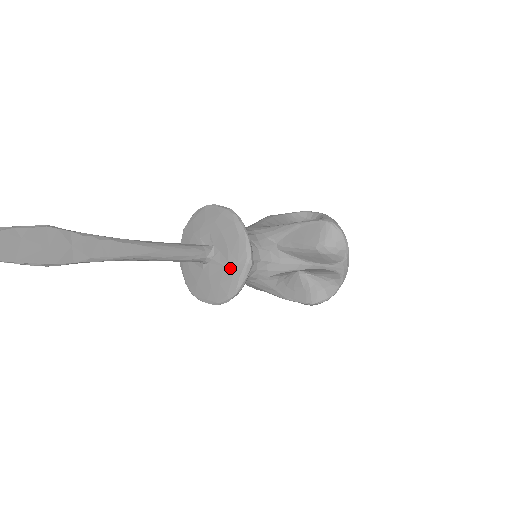
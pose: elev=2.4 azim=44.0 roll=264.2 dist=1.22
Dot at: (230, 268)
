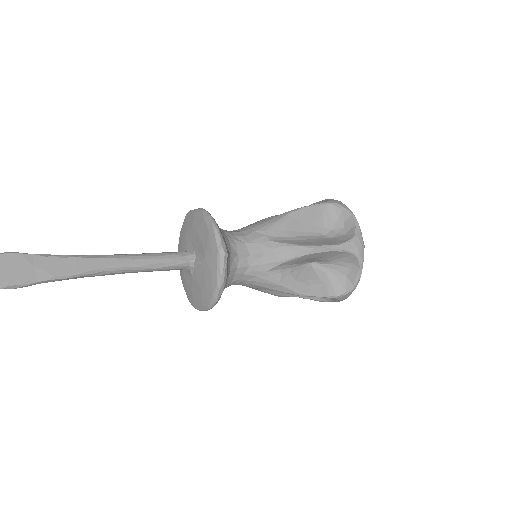
Dot at: (208, 265)
